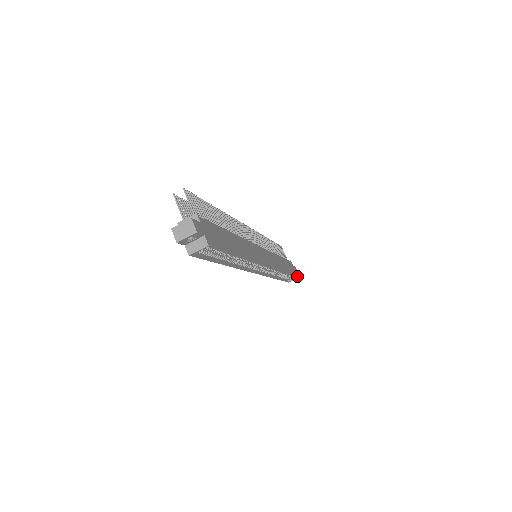
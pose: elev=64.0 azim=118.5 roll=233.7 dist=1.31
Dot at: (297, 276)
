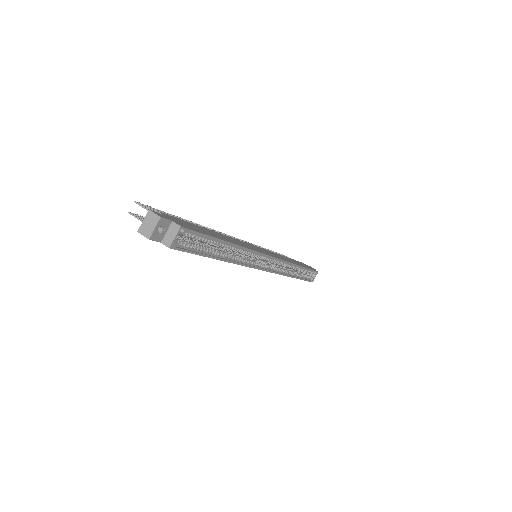
Dot at: (315, 271)
